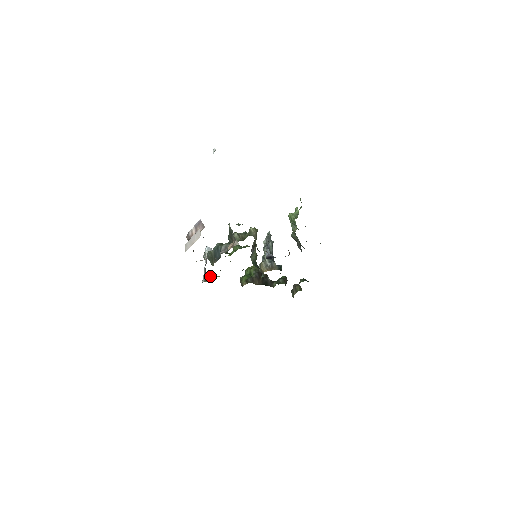
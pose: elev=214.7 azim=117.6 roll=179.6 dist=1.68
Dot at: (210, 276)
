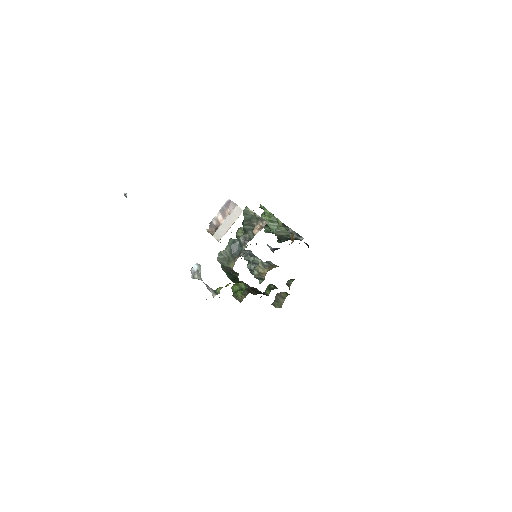
Dot at: occluded
